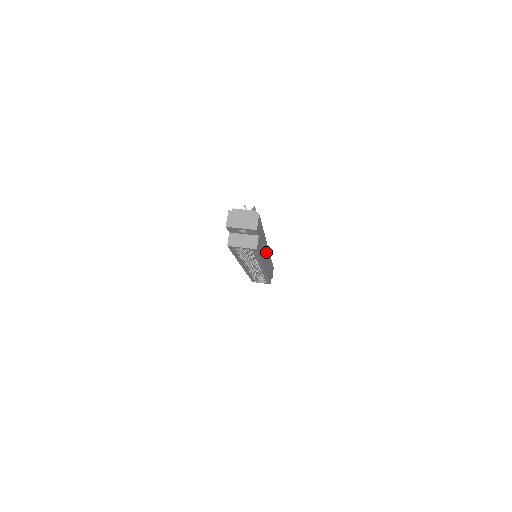
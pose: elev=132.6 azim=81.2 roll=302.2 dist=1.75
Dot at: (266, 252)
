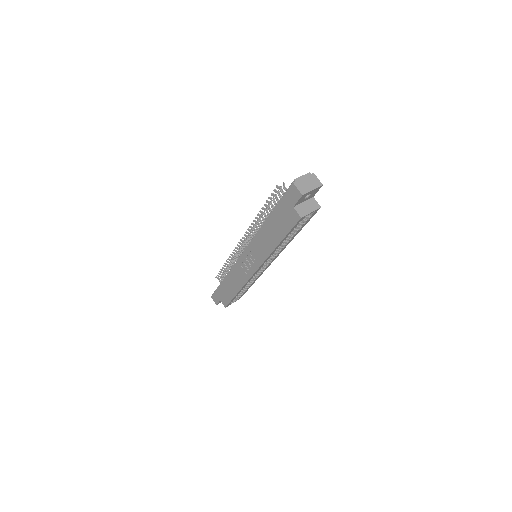
Dot at: occluded
